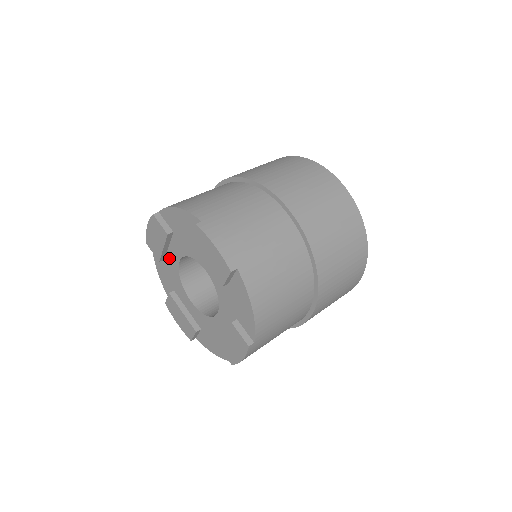
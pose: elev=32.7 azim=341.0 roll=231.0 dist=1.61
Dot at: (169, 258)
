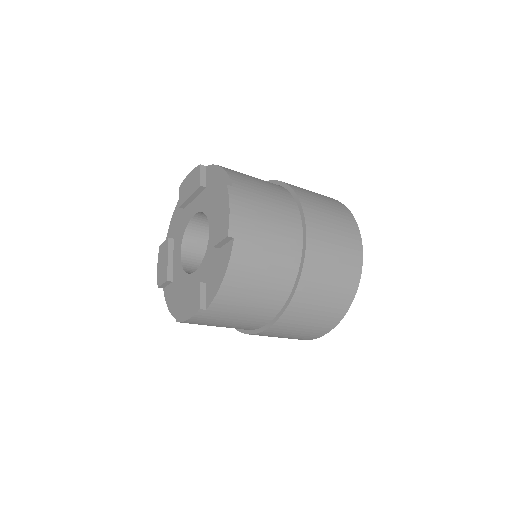
Dot at: (188, 209)
